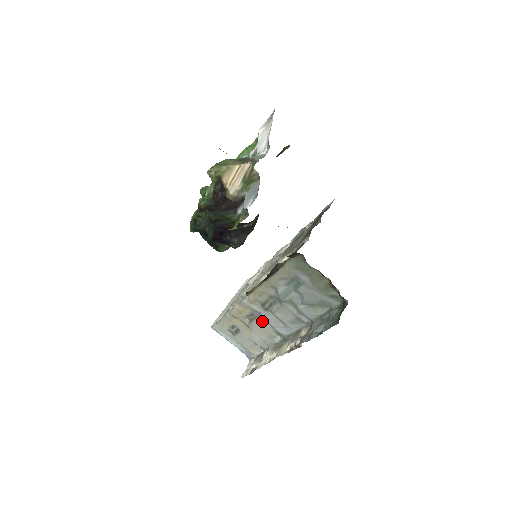
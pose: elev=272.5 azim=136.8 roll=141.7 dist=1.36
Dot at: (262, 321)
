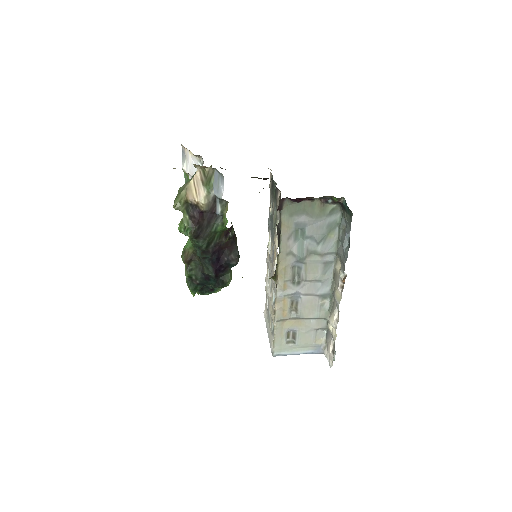
Dot at: (304, 299)
